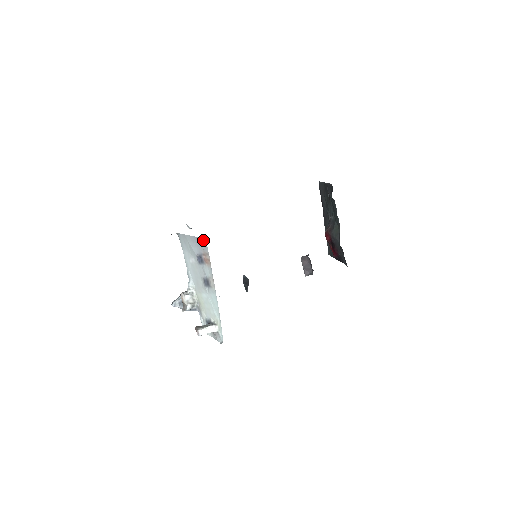
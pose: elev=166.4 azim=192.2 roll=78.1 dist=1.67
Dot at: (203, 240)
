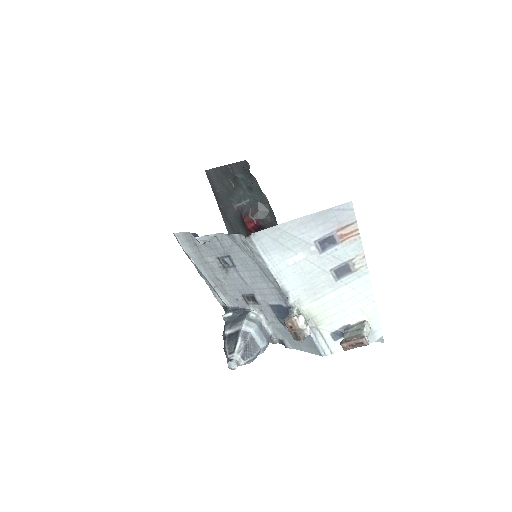
Dot at: (341, 207)
